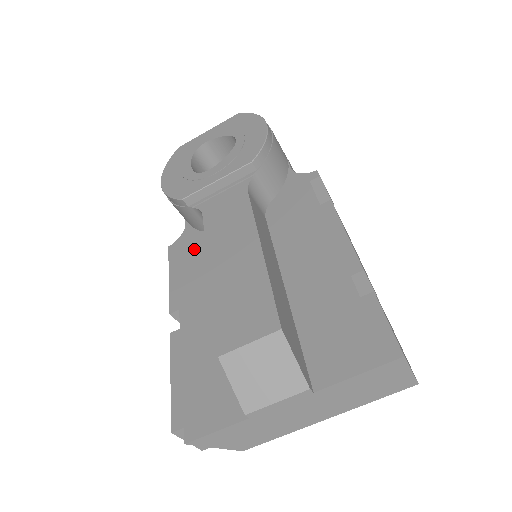
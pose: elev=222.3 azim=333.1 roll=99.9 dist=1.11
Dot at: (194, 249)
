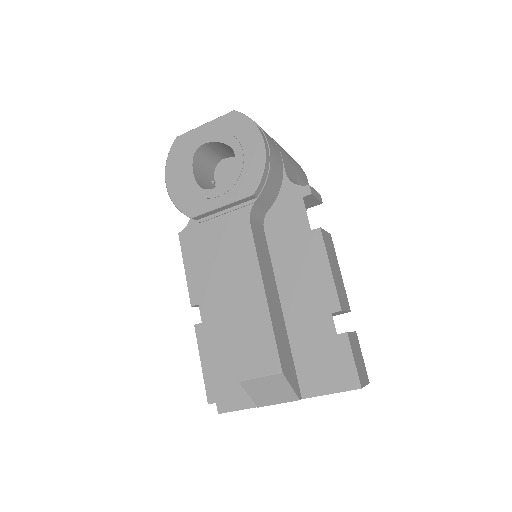
Dot at: (203, 244)
